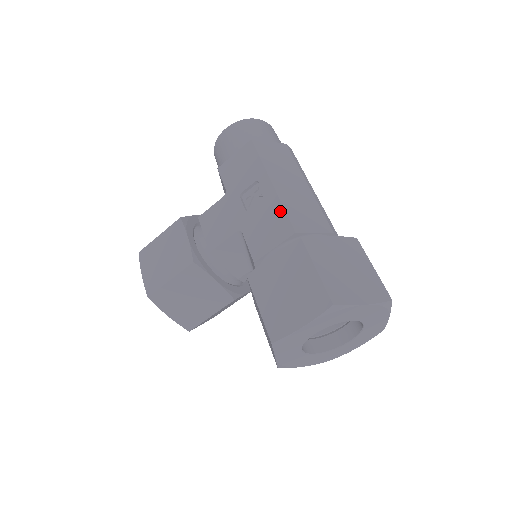
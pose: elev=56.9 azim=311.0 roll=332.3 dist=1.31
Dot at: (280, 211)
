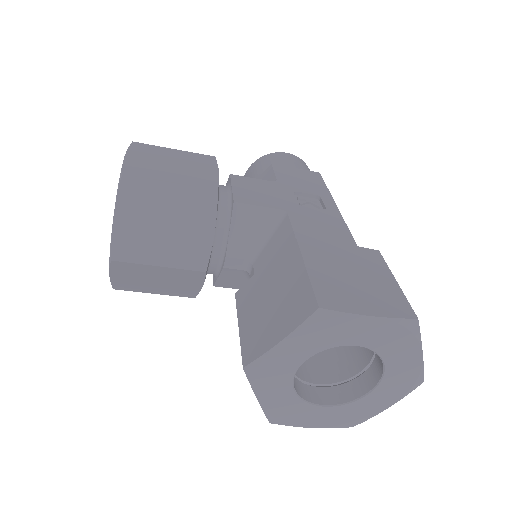
Dot at: (343, 227)
